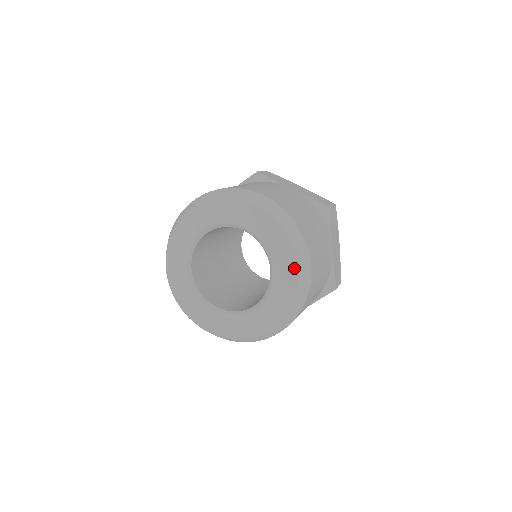
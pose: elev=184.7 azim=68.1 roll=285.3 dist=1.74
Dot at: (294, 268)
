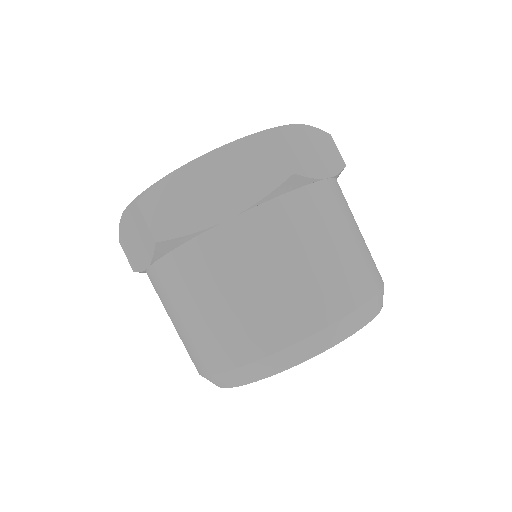
Dot at: occluded
